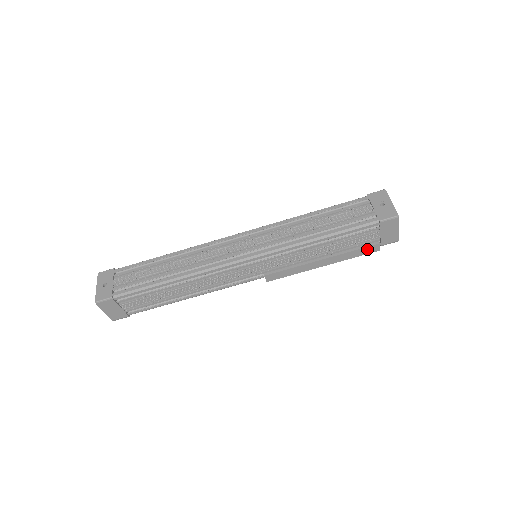
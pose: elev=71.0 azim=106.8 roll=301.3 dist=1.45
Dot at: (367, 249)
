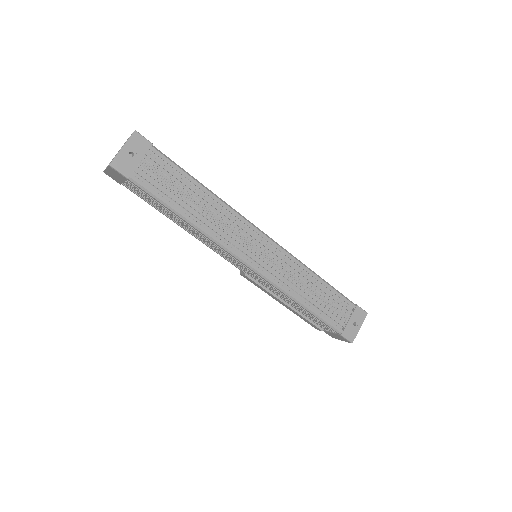
Dot at: (313, 325)
